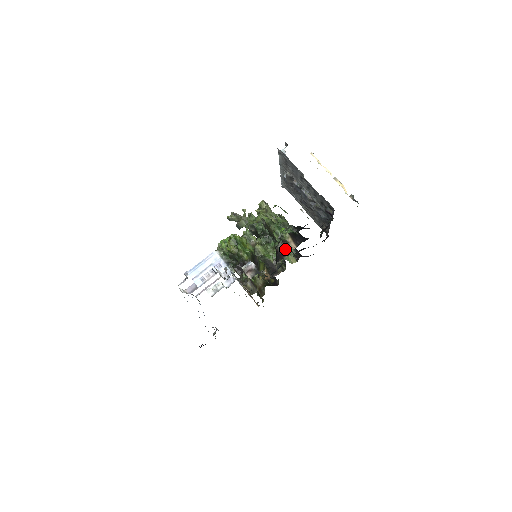
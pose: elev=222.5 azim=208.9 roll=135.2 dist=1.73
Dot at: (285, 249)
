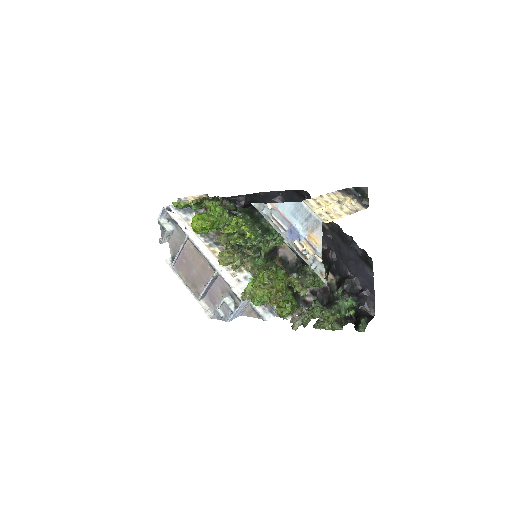
Dot at: occluded
